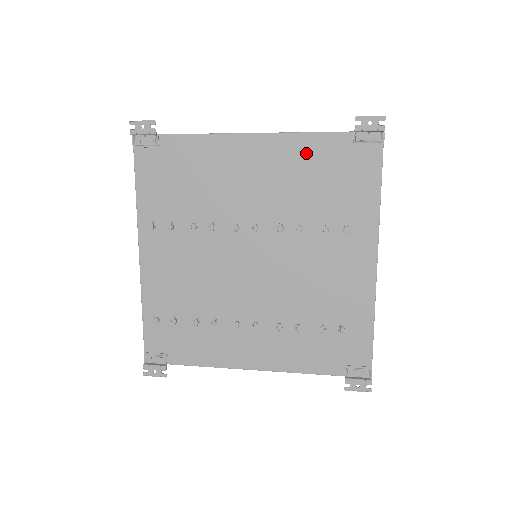
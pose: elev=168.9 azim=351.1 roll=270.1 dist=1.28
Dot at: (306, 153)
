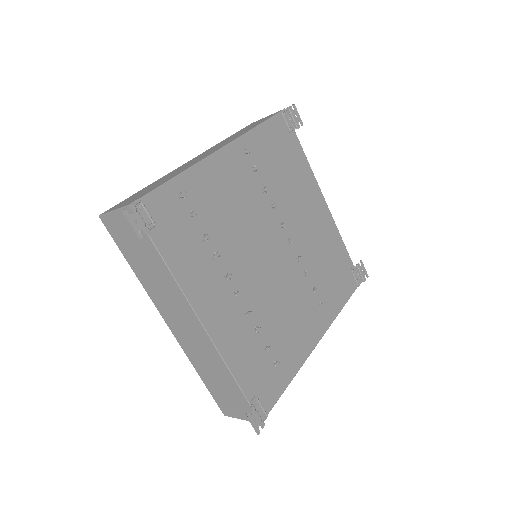
Dot at: (335, 244)
